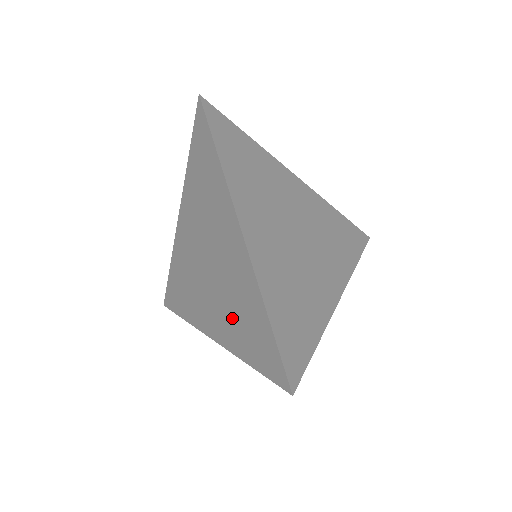
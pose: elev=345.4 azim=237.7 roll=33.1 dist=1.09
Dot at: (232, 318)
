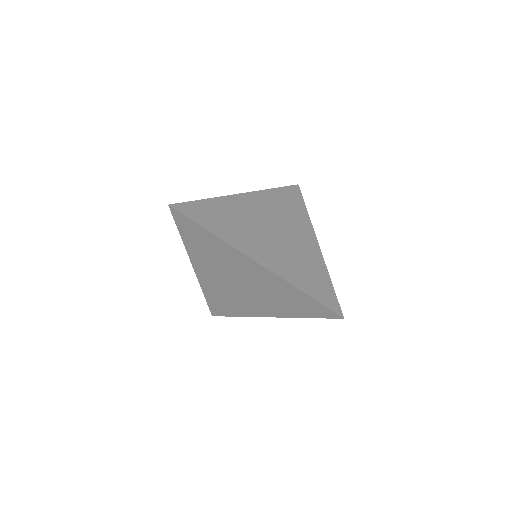
Dot at: (278, 303)
